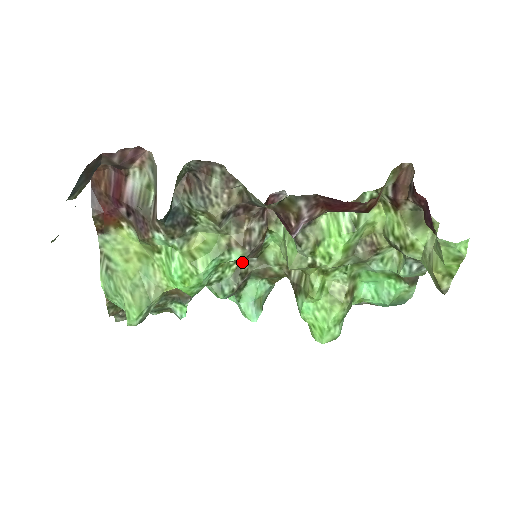
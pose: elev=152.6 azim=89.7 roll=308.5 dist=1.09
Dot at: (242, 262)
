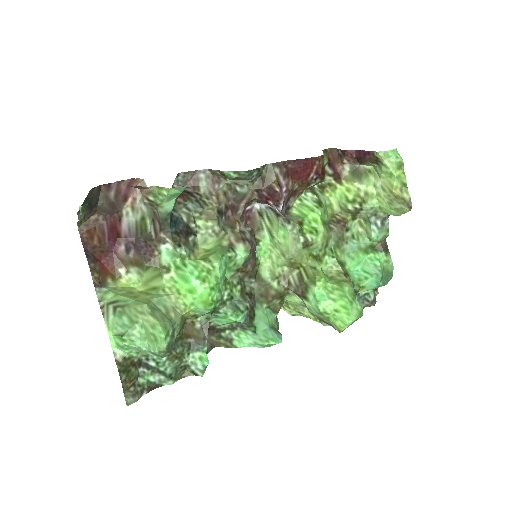
Dot at: (243, 284)
